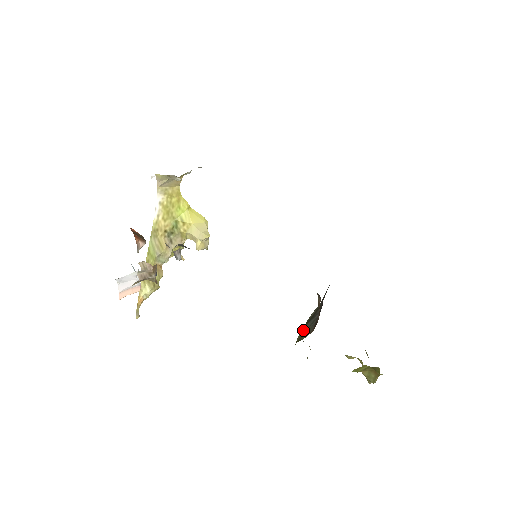
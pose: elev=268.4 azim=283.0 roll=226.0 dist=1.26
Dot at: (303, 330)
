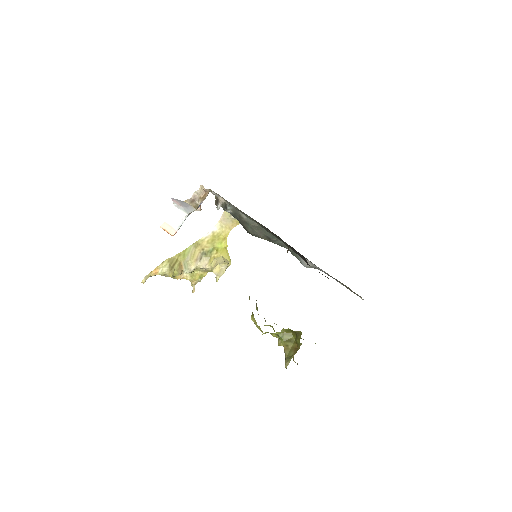
Dot at: occluded
